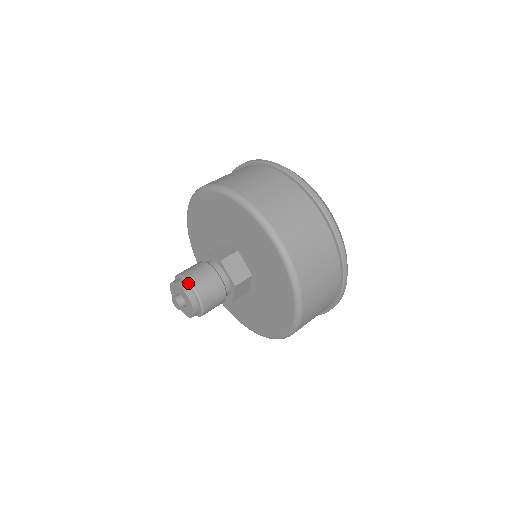
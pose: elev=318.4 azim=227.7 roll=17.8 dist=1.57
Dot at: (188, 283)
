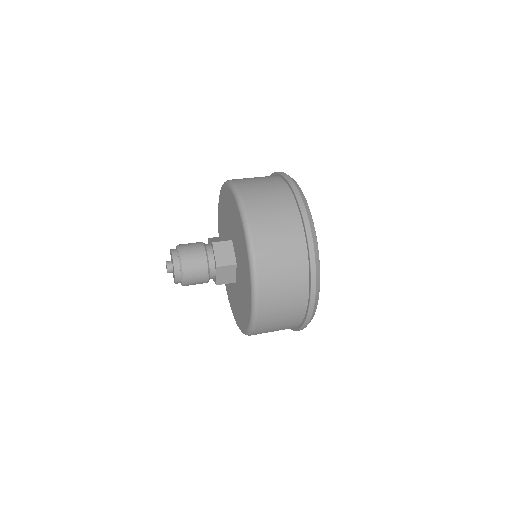
Dot at: occluded
